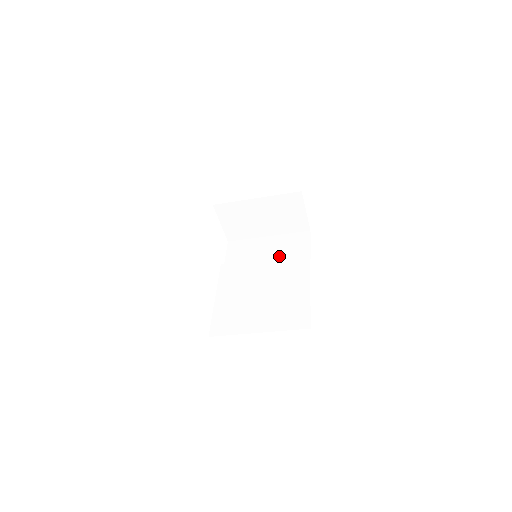
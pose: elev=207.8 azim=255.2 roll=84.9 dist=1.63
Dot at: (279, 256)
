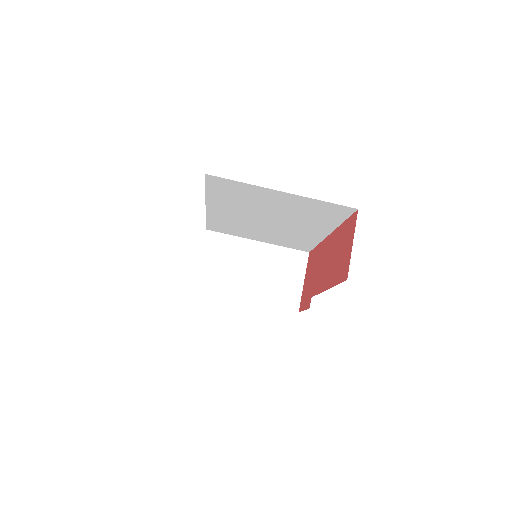
Dot at: occluded
